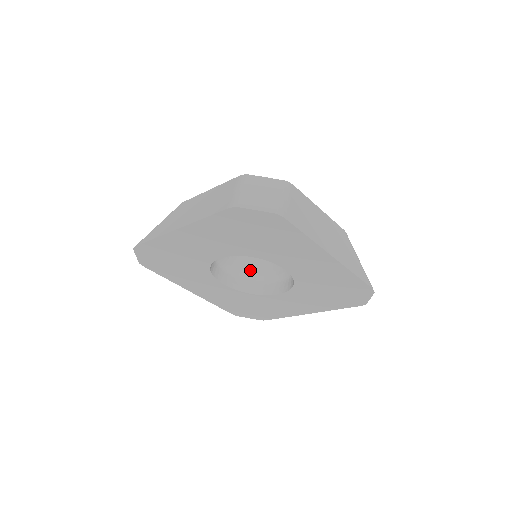
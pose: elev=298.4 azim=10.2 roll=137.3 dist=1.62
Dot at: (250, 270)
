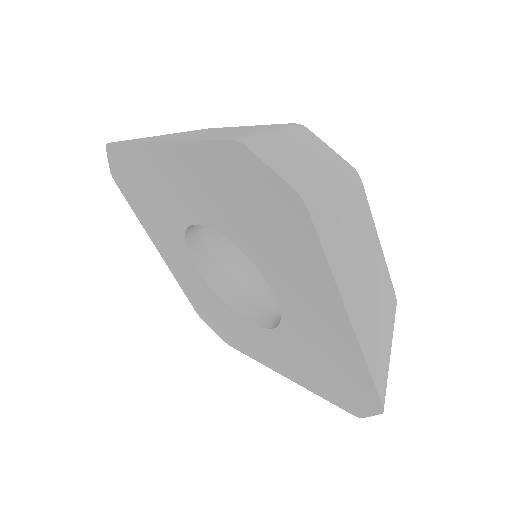
Dot at: (242, 271)
